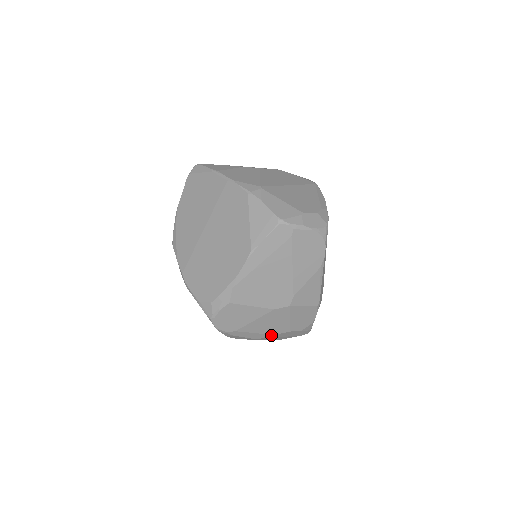
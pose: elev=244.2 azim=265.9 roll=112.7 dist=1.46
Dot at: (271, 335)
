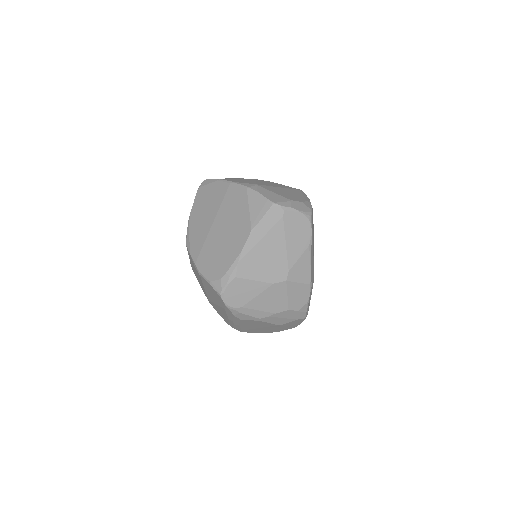
Dot at: (272, 314)
